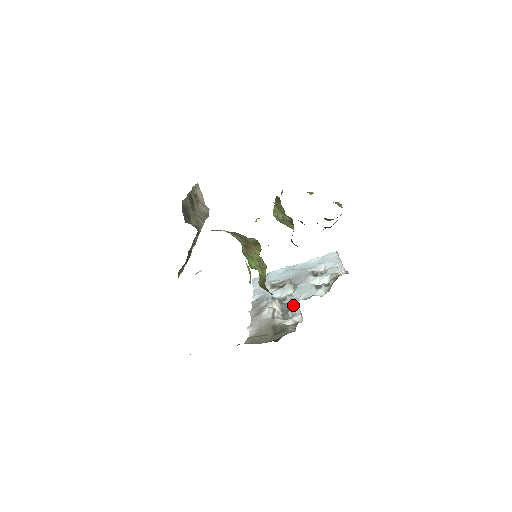
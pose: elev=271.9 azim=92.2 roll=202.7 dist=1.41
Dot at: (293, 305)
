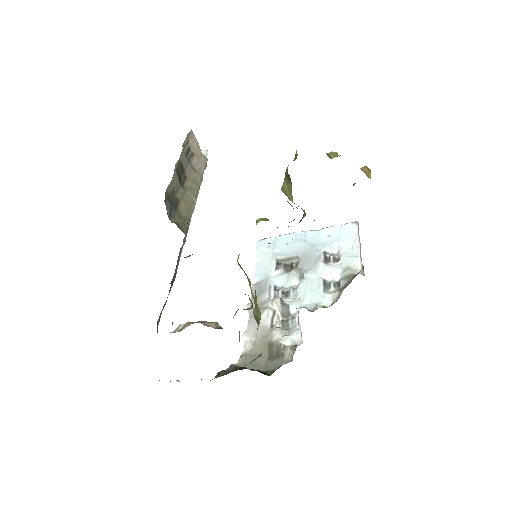
Dot at: (295, 310)
